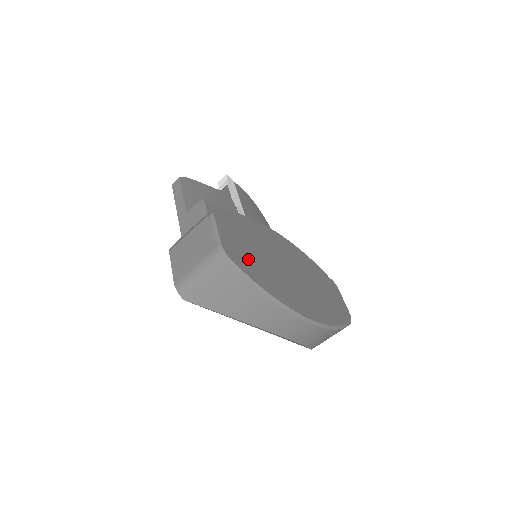
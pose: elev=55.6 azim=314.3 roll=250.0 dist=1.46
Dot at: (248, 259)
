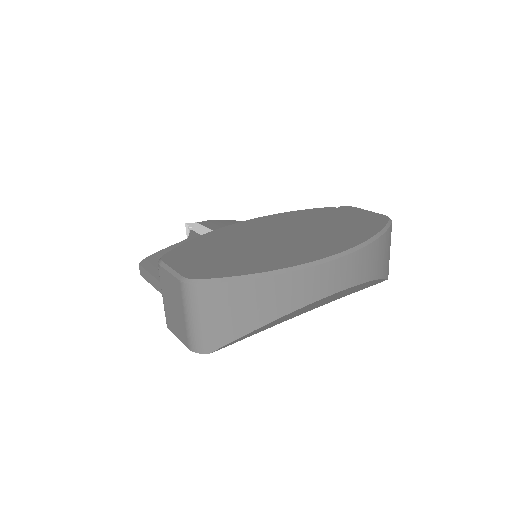
Dot at: (223, 264)
